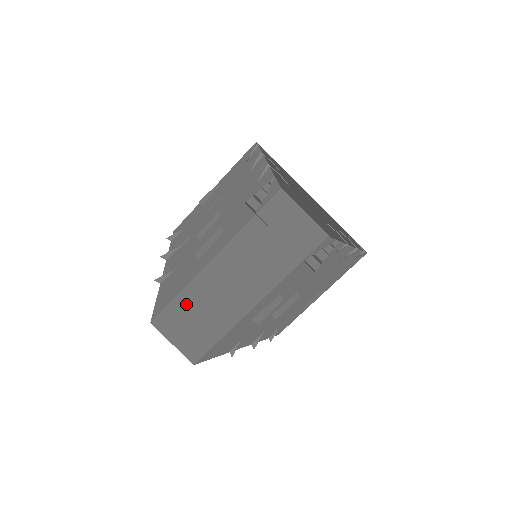
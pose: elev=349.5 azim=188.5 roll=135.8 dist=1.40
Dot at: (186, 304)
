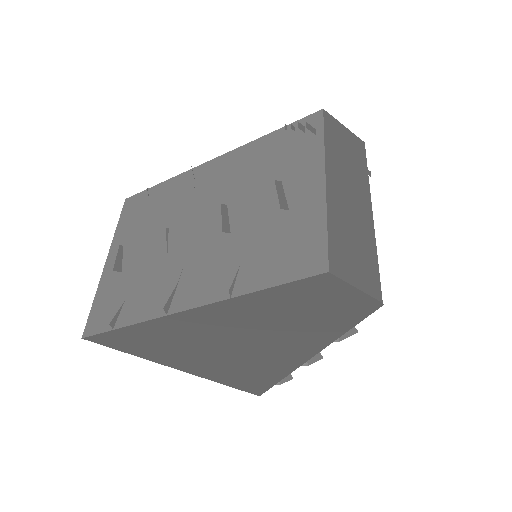
Dot at: (338, 235)
